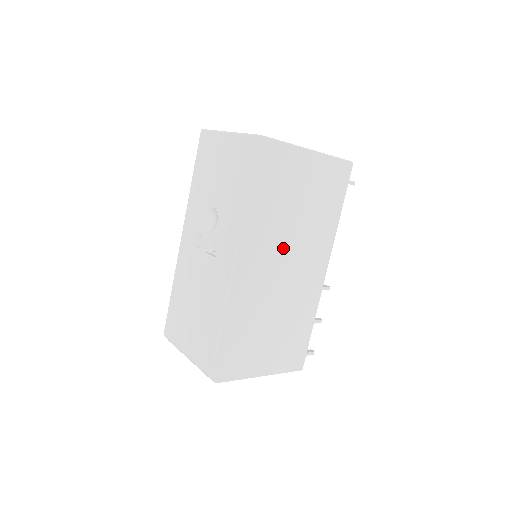
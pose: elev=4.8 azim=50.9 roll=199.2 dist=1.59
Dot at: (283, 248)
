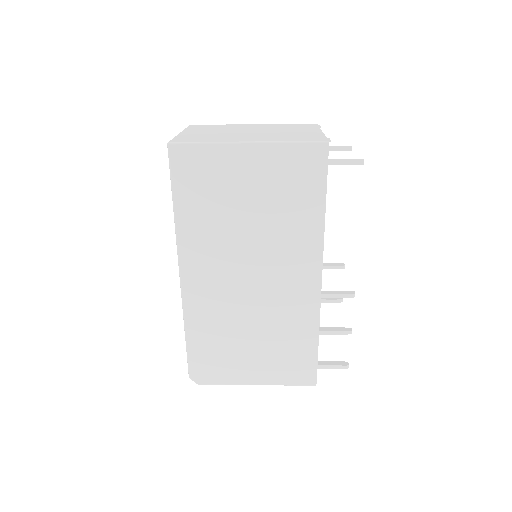
Dot at: (241, 257)
